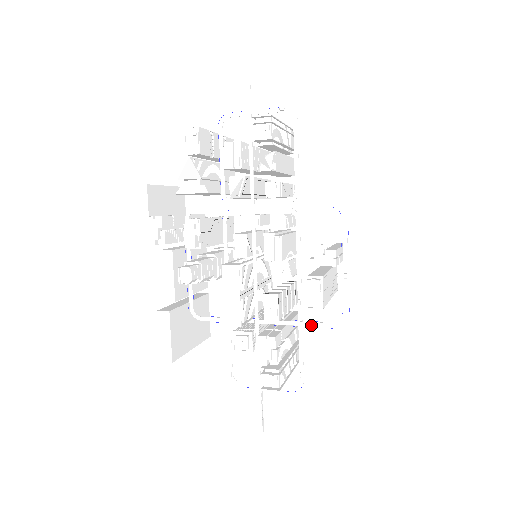
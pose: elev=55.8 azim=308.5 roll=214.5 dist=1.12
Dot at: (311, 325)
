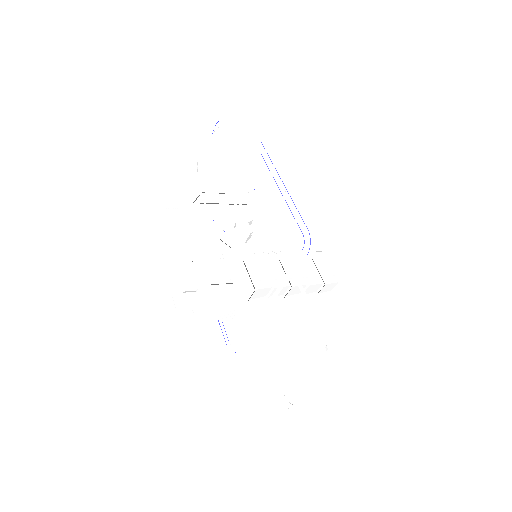
Dot at: (291, 273)
